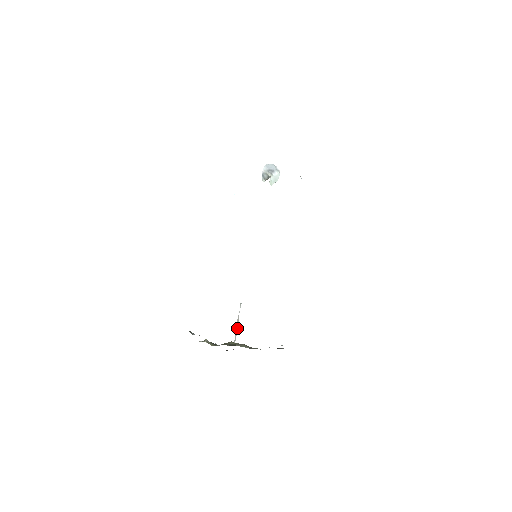
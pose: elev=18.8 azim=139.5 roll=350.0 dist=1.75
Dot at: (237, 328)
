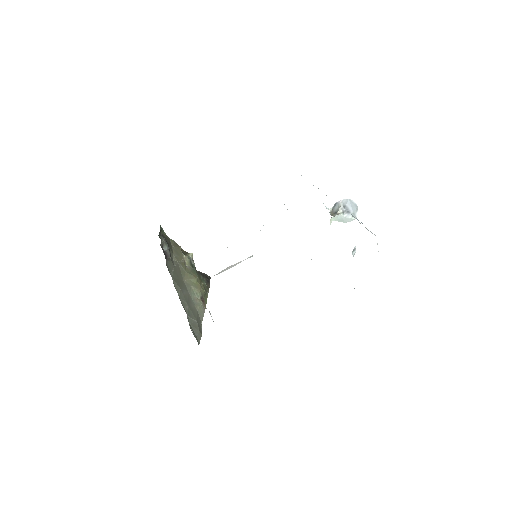
Dot at: (229, 268)
